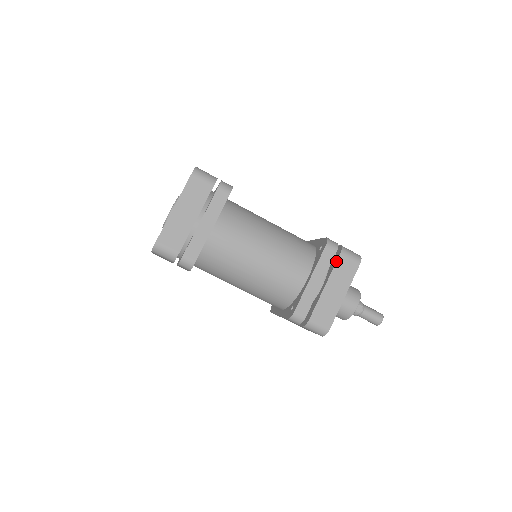
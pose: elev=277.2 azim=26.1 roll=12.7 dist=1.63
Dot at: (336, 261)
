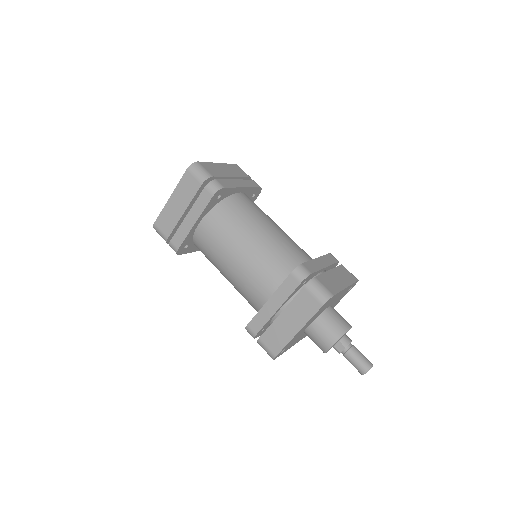
Dot at: occluded
